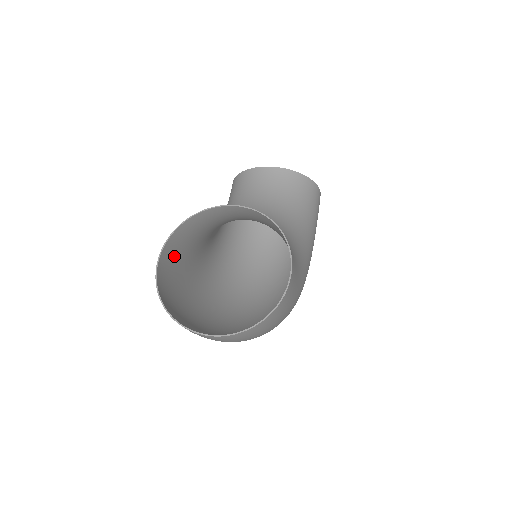
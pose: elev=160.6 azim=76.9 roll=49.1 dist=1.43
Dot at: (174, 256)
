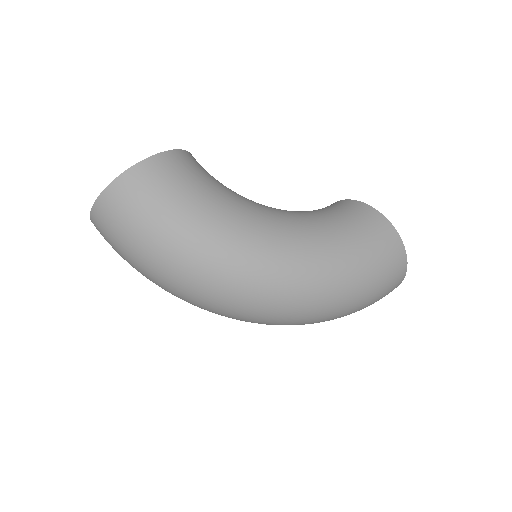
Dot at: occluded
